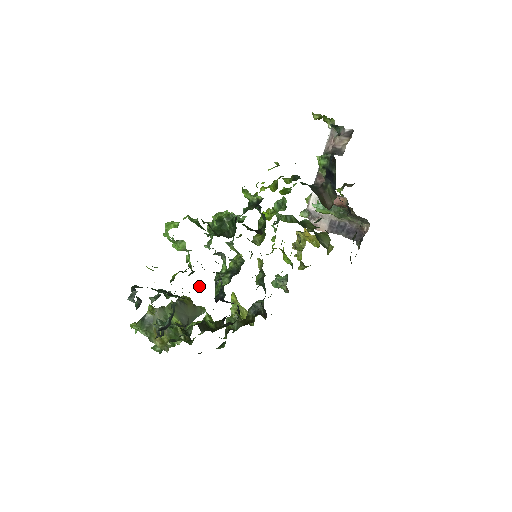
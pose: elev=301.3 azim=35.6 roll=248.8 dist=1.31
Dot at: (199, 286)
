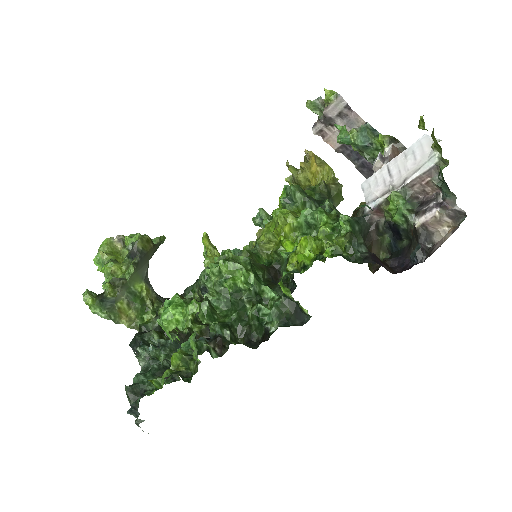
Dot at: occluded
